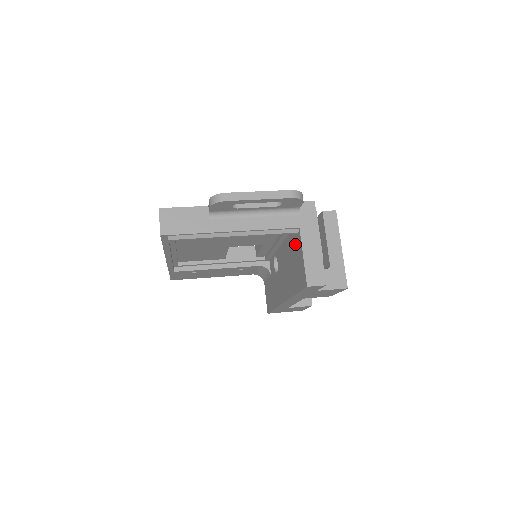
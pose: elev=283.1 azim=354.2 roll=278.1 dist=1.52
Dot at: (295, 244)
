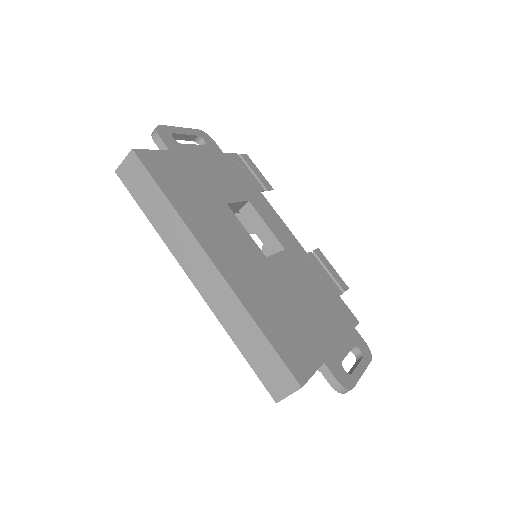
Dot at: occluded
